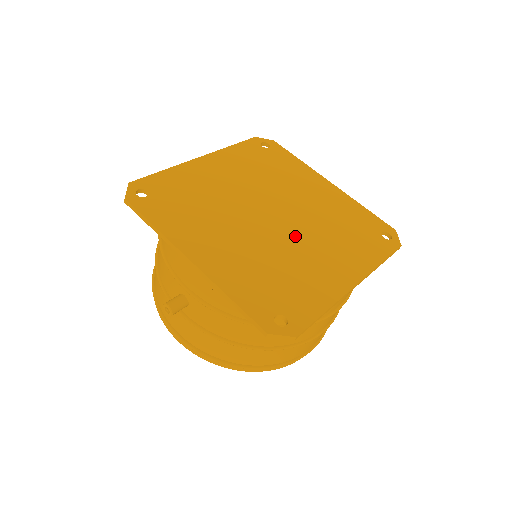
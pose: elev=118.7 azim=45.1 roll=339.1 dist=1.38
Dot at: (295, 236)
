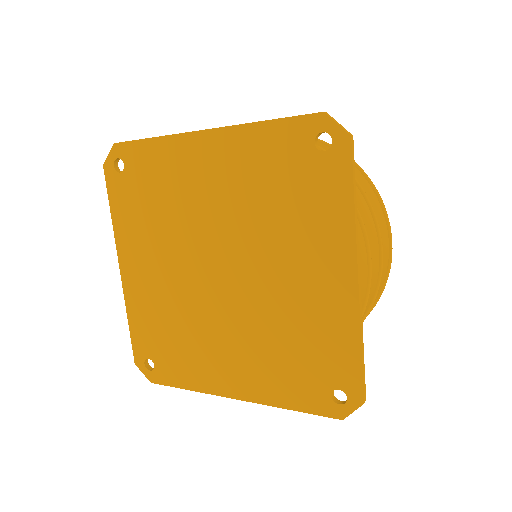
Dot at: (224, 313)
